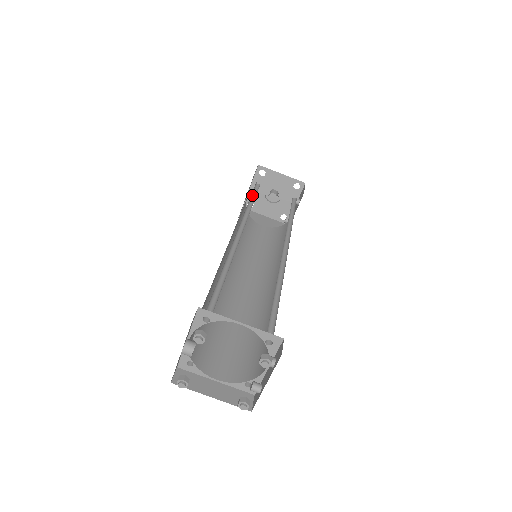
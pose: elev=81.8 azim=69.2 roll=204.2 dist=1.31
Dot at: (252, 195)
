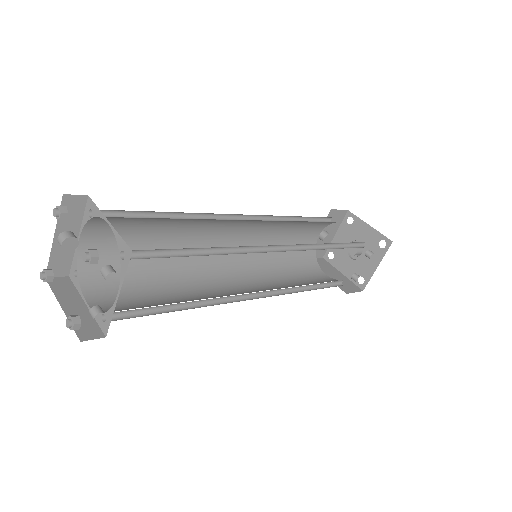
Dot at: (309, 220)
